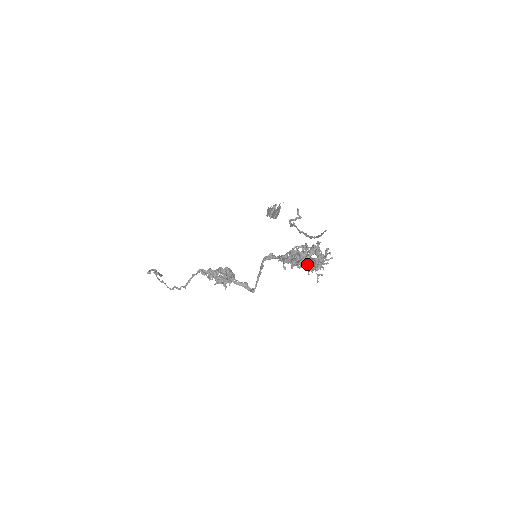
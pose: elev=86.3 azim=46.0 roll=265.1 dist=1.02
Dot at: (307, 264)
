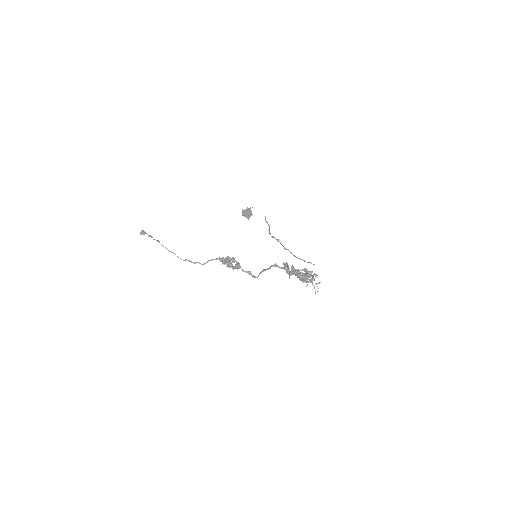
Dot at: occluded
